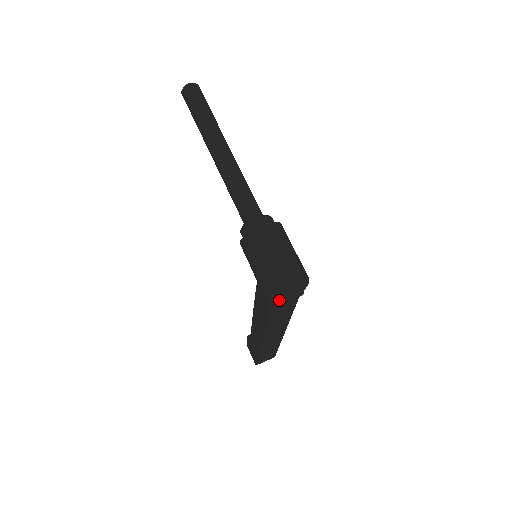
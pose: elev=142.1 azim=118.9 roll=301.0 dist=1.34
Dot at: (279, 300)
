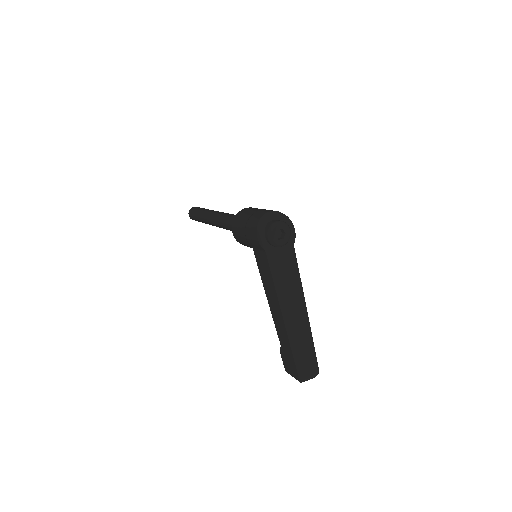
Dot at: (267, 234)
